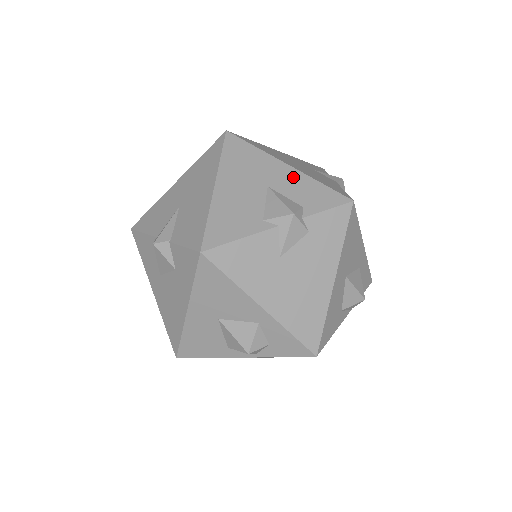
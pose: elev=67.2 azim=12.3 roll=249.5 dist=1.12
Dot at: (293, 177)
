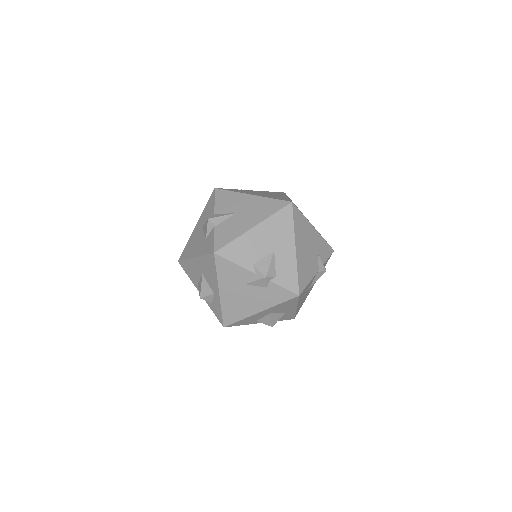
Dot at: (290, 258)
